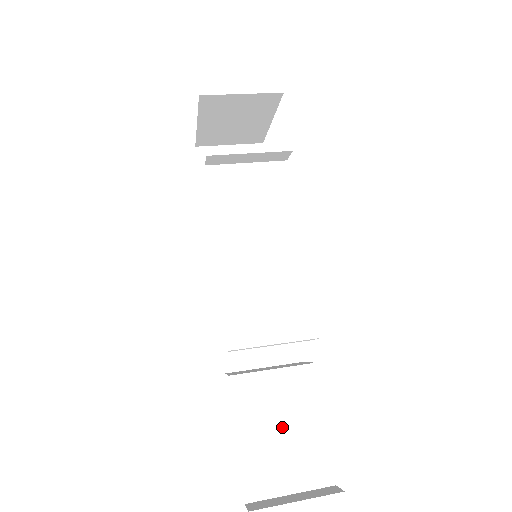
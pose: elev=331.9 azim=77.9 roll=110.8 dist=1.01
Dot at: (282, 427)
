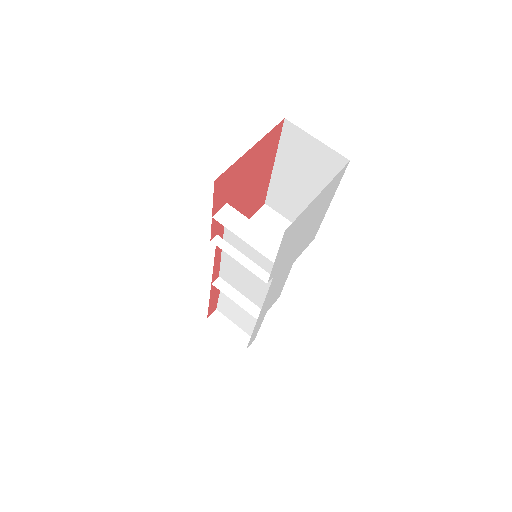
Dot at: (240, 310)
